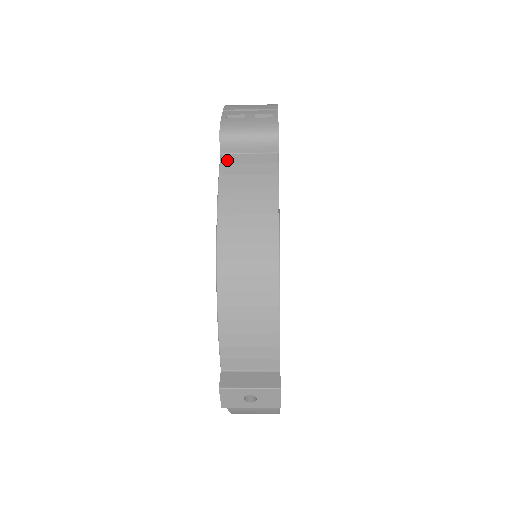
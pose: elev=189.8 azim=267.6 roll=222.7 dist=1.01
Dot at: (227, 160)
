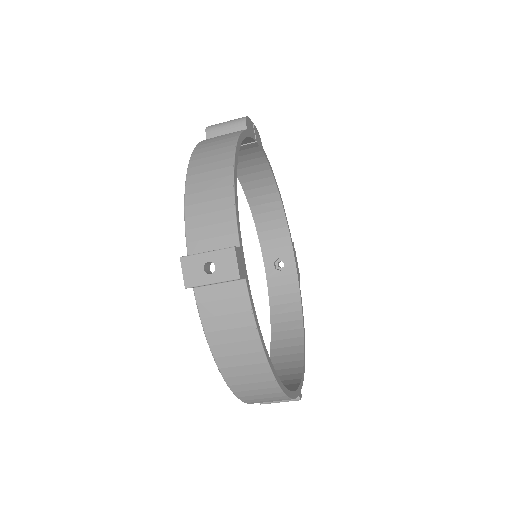
Dot at: occluded
